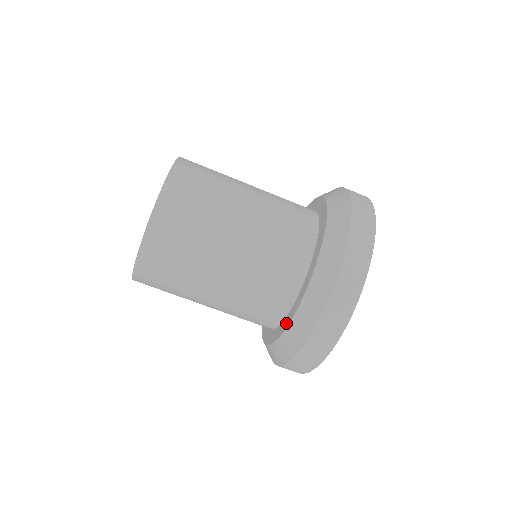
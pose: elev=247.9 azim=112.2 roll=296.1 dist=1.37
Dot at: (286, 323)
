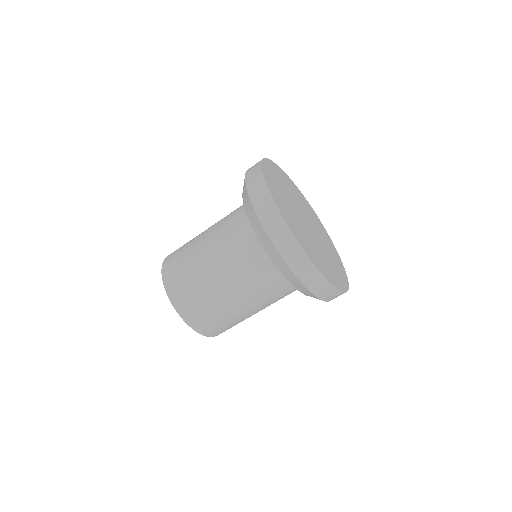
Dot at: occluded
